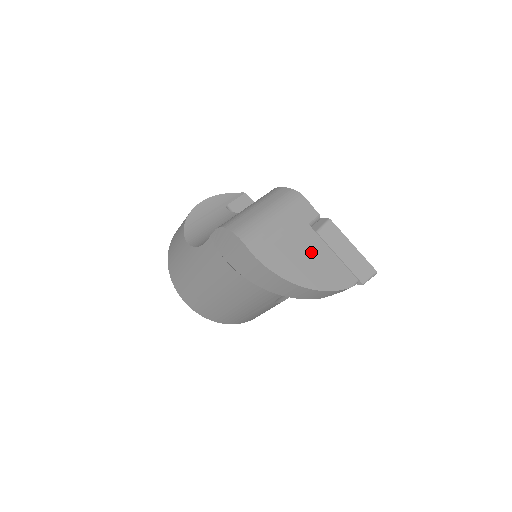
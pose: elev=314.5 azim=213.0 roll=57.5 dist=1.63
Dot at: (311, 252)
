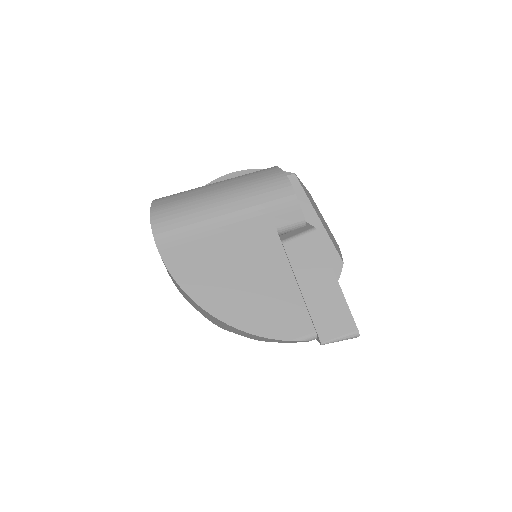
Dot at: (255, 268)
